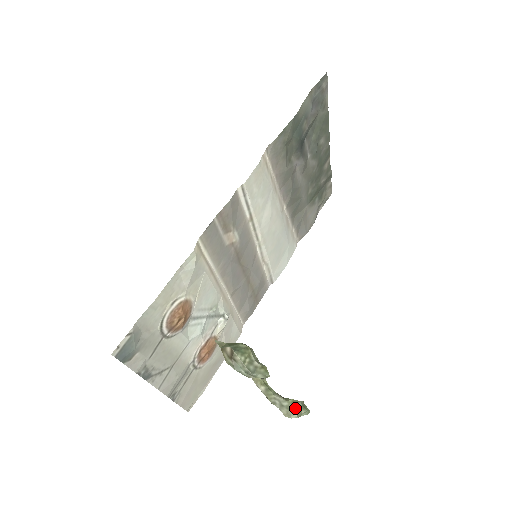
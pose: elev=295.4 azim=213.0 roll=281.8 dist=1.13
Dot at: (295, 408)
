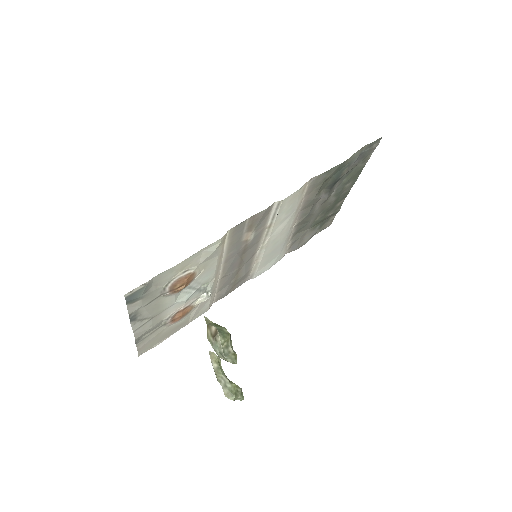
Dot at: (235, 392)
